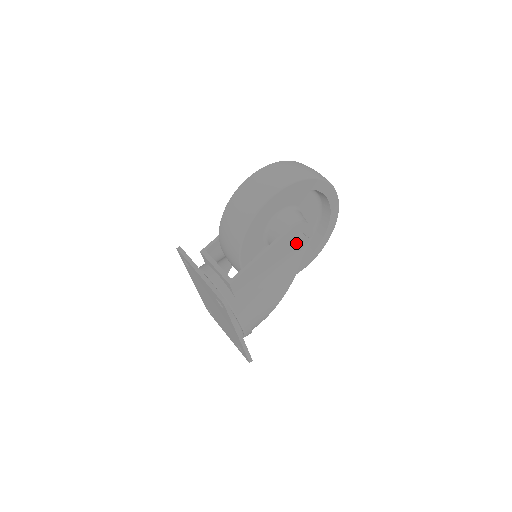
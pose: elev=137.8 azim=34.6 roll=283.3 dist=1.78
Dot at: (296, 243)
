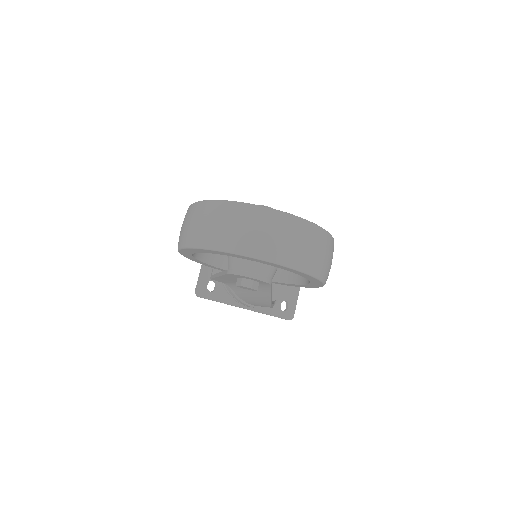
Dot at: (238, 286)
